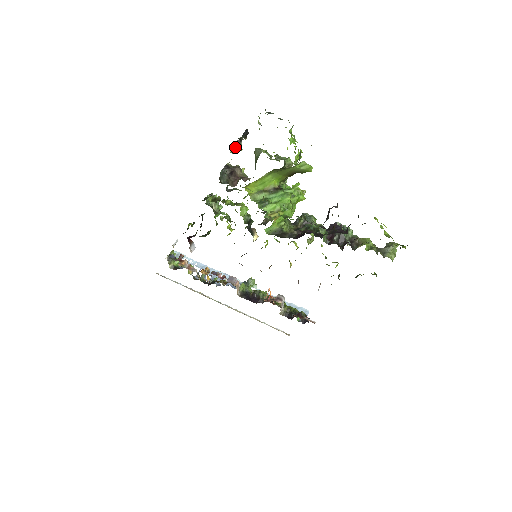
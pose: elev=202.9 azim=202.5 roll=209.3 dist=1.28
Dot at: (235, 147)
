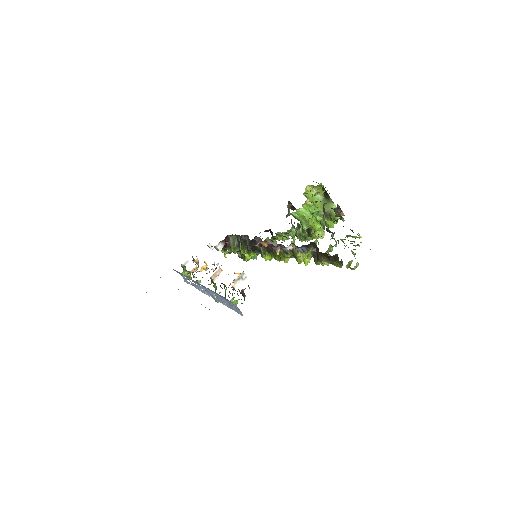
Dot at: (316, 182)
